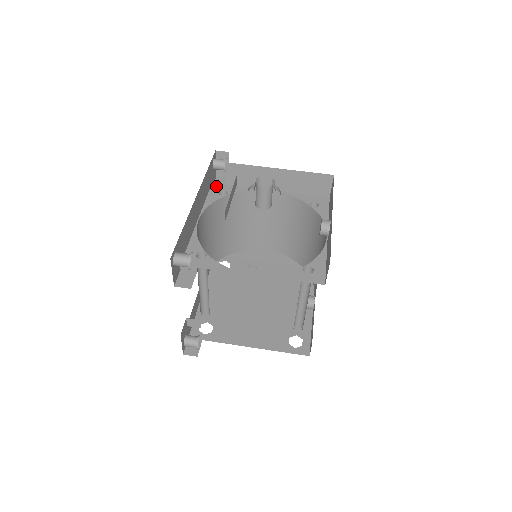
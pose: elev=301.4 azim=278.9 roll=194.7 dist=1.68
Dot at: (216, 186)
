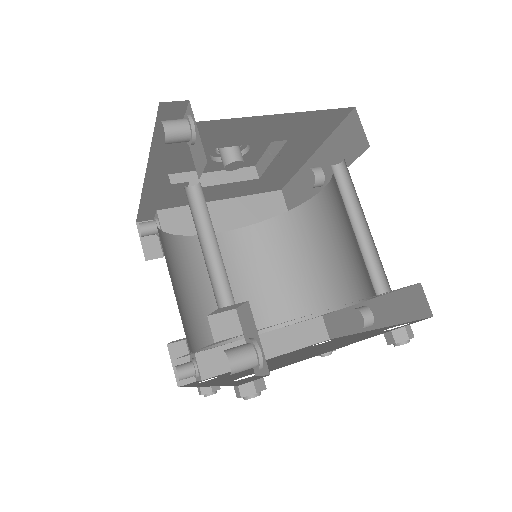
Dot at: occluded
